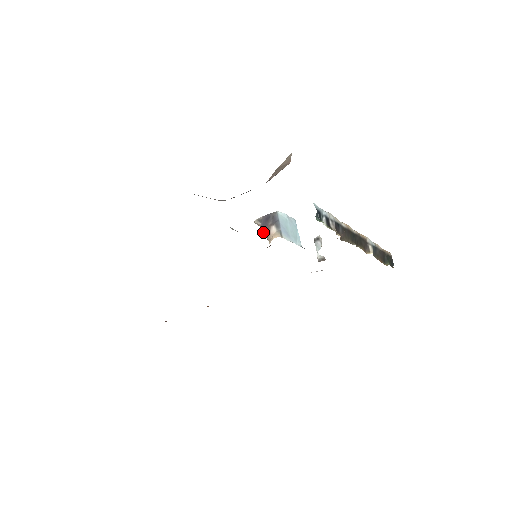
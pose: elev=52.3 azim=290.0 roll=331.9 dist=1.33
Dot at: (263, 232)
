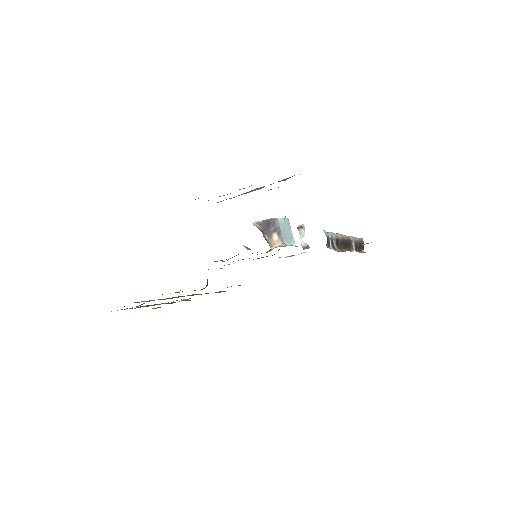
Dot at: (264, 236)
